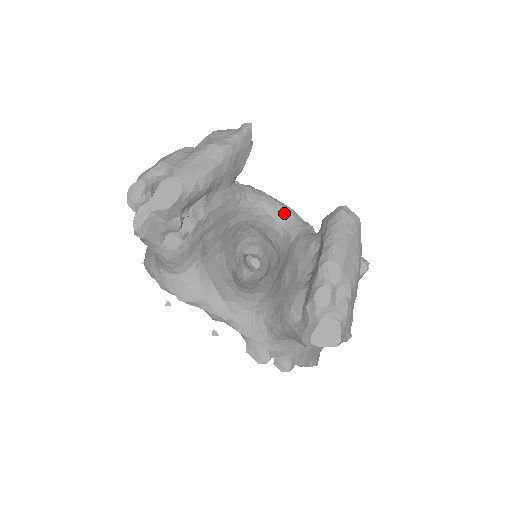
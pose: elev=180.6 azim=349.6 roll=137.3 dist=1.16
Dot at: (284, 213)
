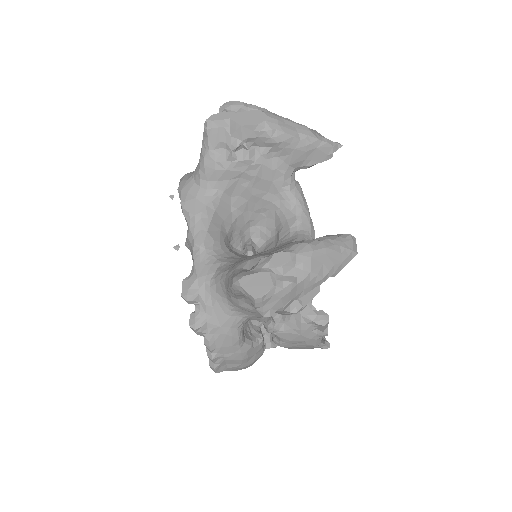
Dot at: (307, 225)
